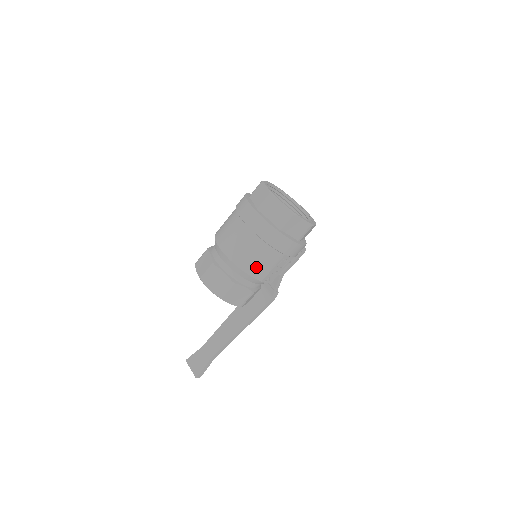
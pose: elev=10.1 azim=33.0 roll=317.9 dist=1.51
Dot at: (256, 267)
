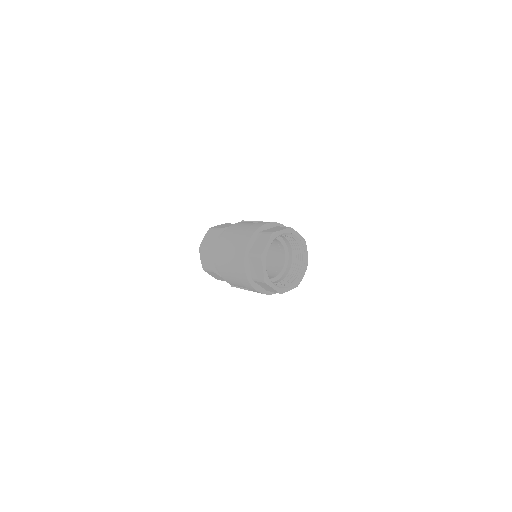
Dot at: (229, 280)
